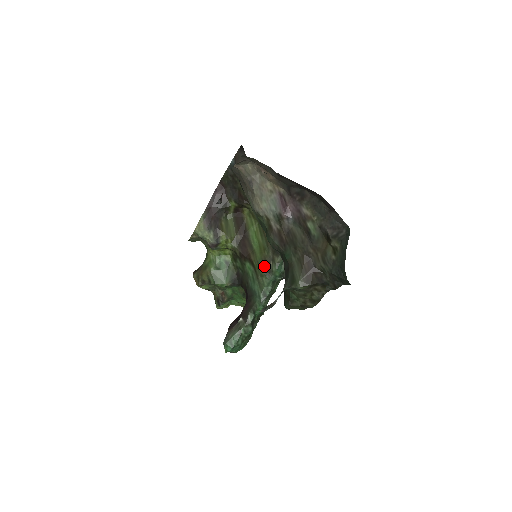
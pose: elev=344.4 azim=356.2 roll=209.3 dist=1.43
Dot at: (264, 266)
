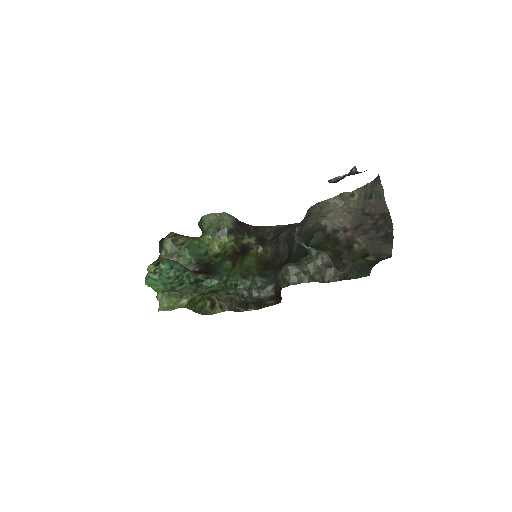
Dot at: (244, 271)
